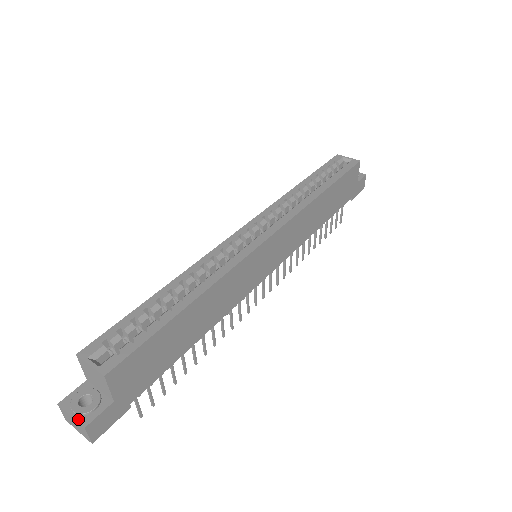
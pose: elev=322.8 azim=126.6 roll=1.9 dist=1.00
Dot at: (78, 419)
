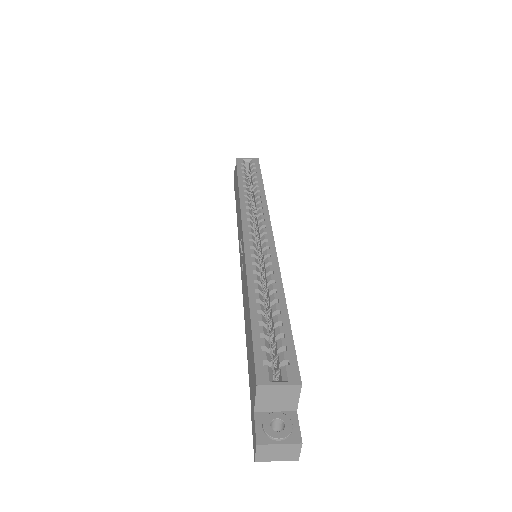
Dot at: (289, 442)
